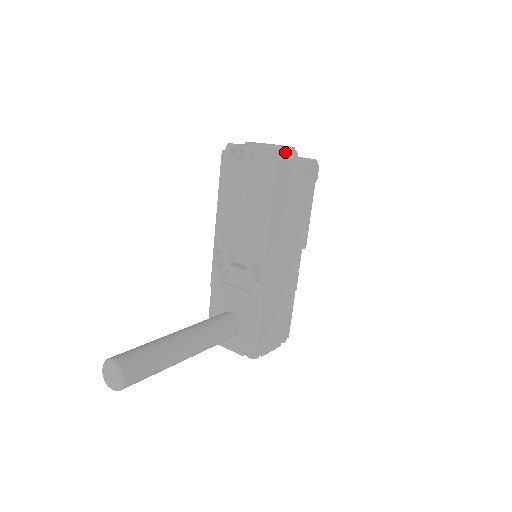
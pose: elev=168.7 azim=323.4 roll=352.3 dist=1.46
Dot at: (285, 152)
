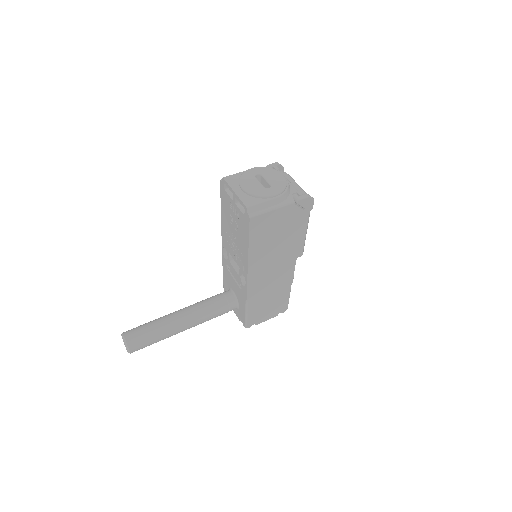
Dot at: (264, 203)
